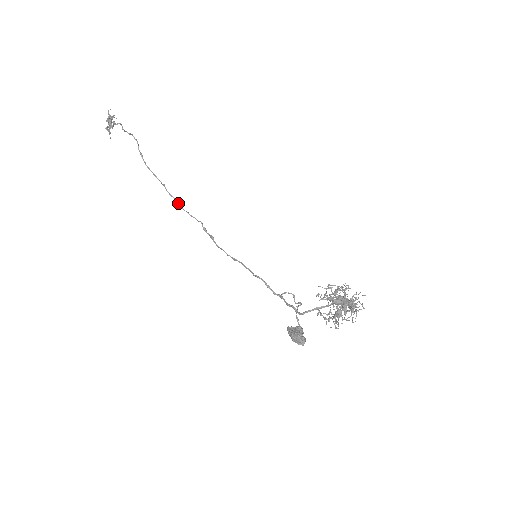
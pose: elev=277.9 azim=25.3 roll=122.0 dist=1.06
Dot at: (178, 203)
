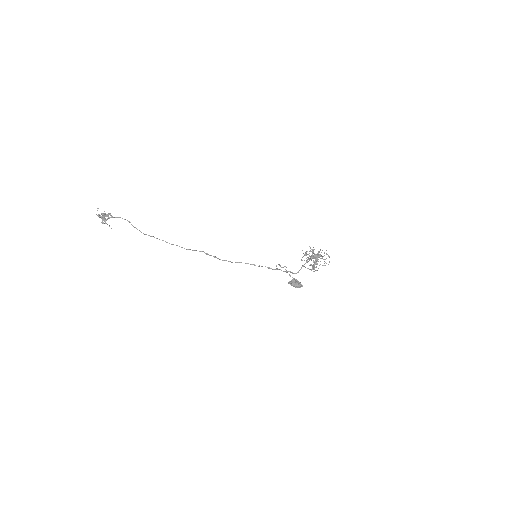
Dot at: occluded
